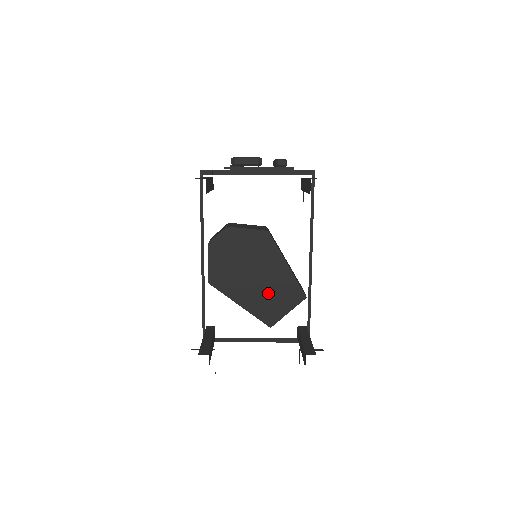
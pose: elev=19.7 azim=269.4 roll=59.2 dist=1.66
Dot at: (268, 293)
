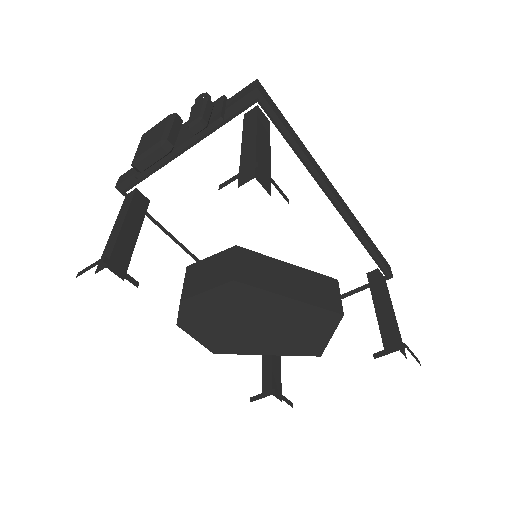
Dot at: (290, 332)
